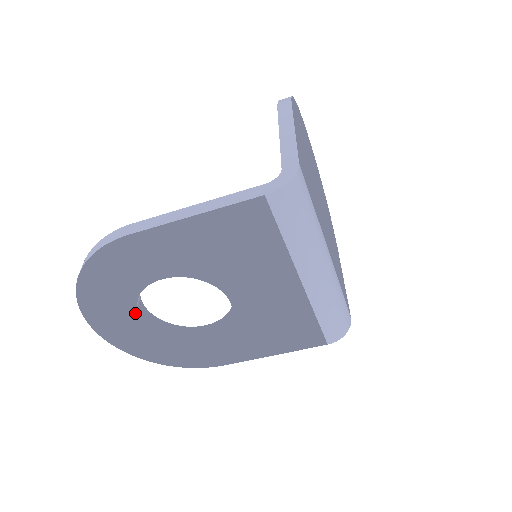
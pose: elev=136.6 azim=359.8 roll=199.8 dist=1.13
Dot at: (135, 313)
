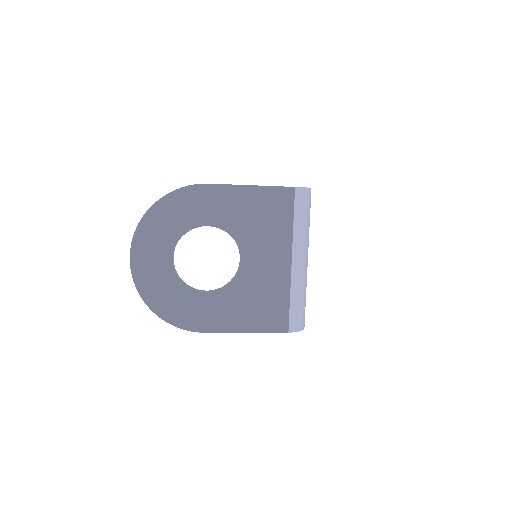
Dot at: (171, 251)
